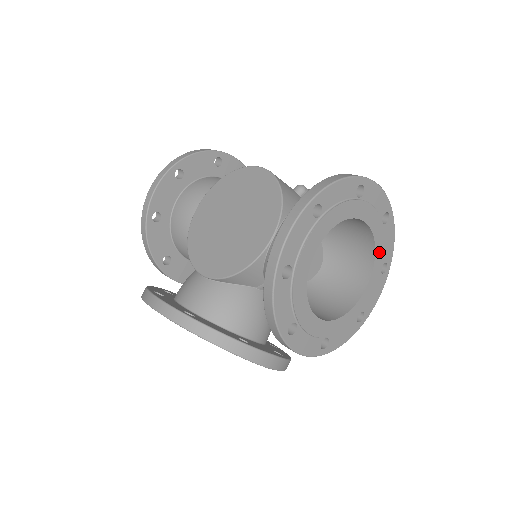
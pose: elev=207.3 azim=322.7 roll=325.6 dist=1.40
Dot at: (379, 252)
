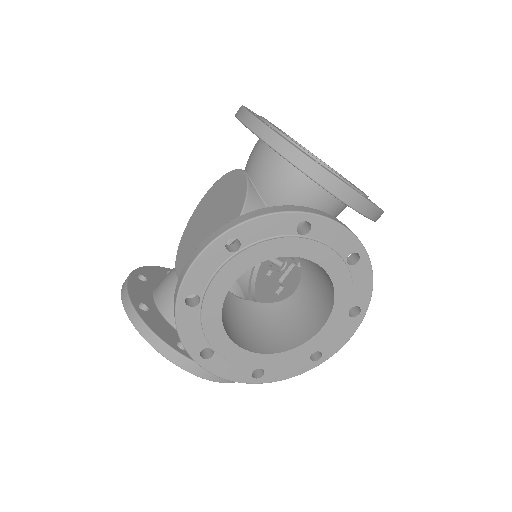
Dot at: occluded
